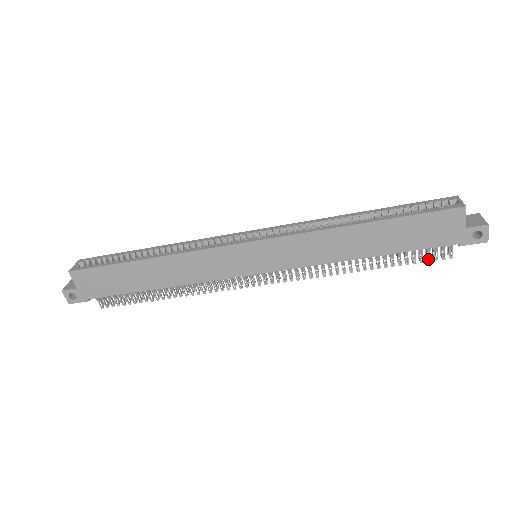
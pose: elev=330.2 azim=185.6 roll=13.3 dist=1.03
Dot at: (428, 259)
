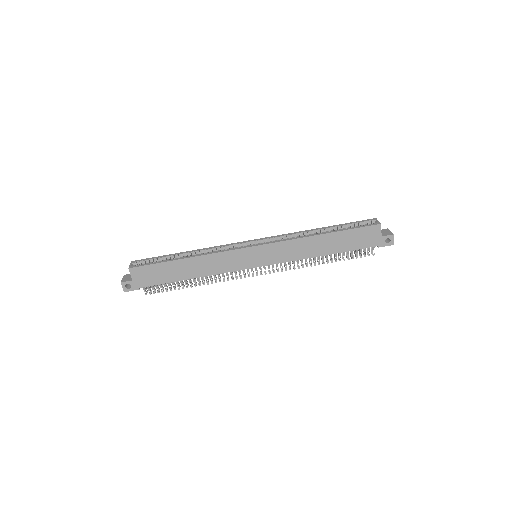
Dot at: (360, 256)
